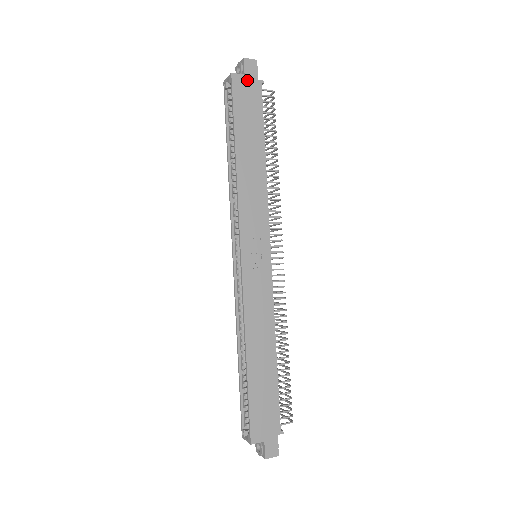
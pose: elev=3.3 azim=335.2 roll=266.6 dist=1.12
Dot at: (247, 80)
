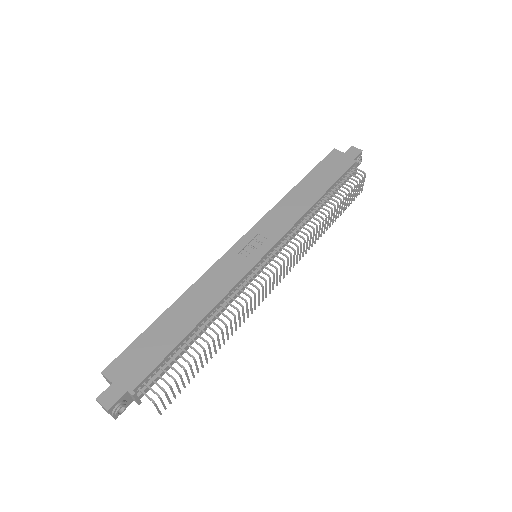
Dot at: (344, 156)
